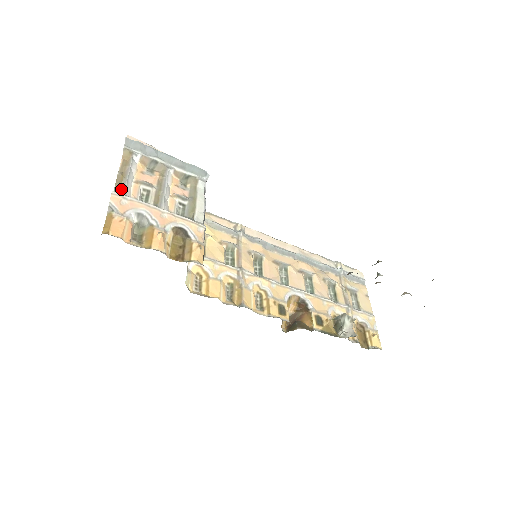
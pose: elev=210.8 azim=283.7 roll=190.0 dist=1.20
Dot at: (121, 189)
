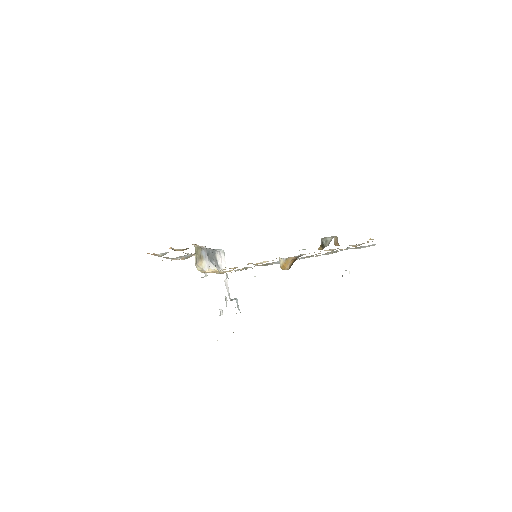
Dot at: occluded
